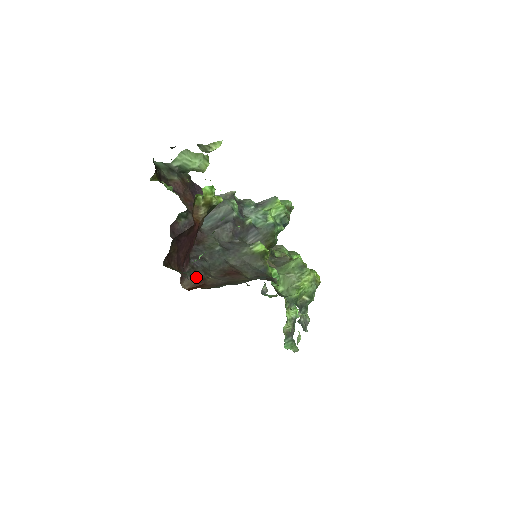
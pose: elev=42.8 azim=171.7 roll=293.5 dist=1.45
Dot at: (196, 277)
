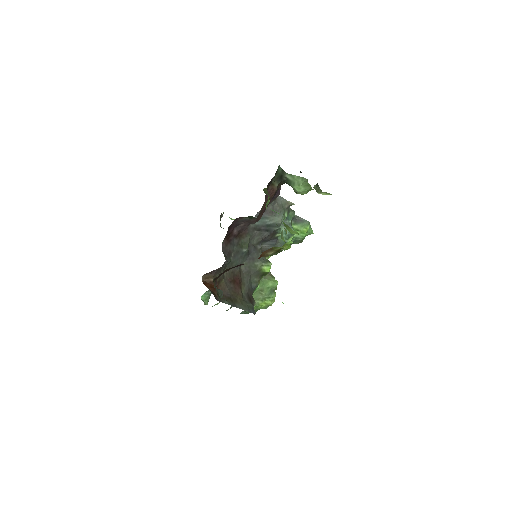
Dot at: (216, 276)
